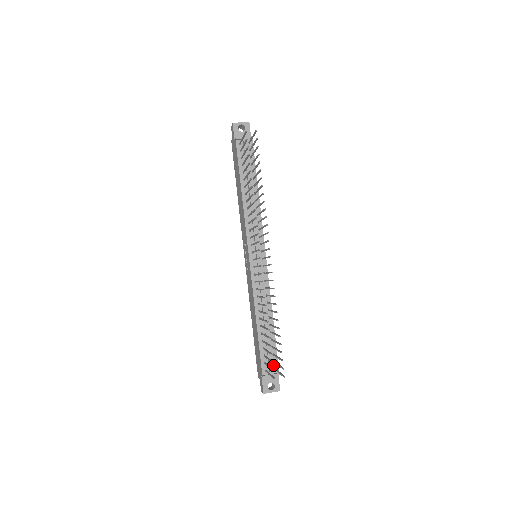
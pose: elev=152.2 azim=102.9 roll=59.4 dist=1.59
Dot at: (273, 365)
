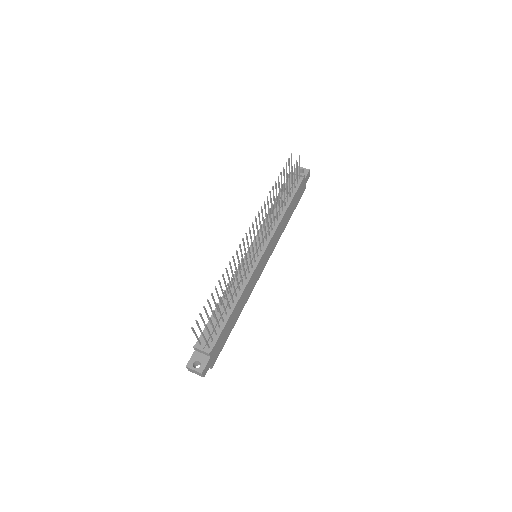
Dot at: (210, 343)
